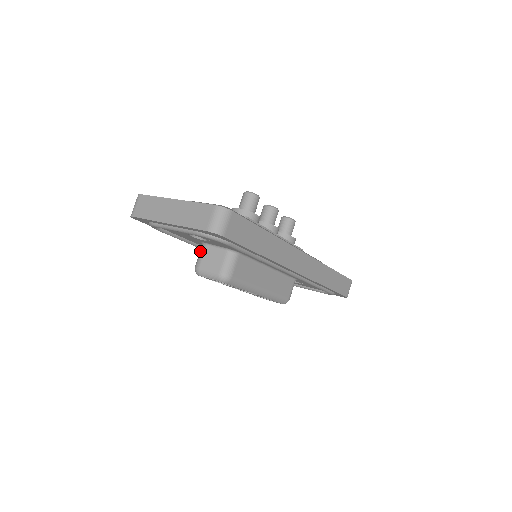
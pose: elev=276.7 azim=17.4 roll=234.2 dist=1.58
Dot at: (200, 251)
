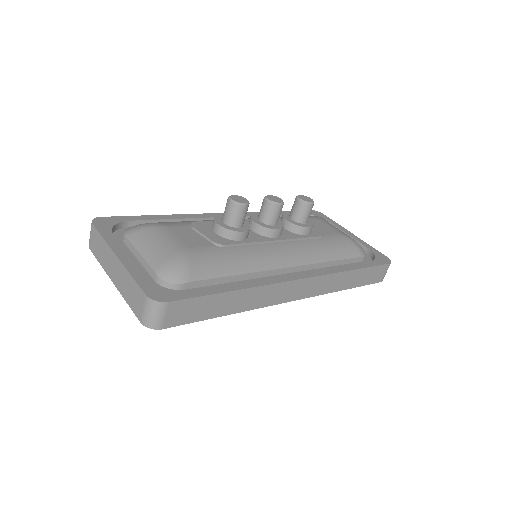
Dot at: occluded
